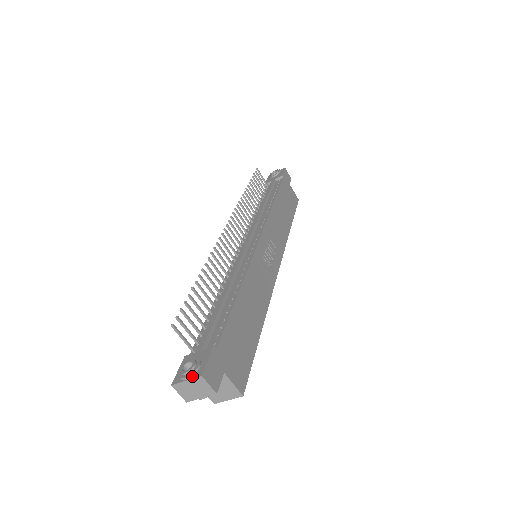
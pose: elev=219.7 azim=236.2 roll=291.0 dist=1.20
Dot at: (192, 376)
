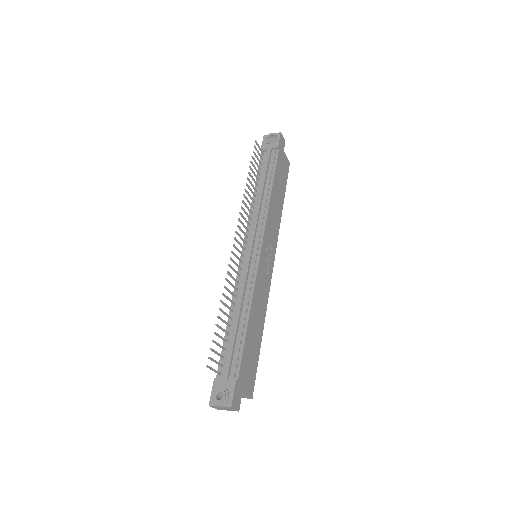
Dot at: (224, 404)
